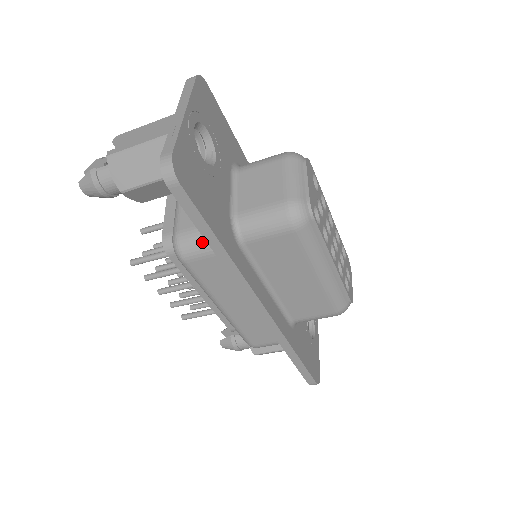
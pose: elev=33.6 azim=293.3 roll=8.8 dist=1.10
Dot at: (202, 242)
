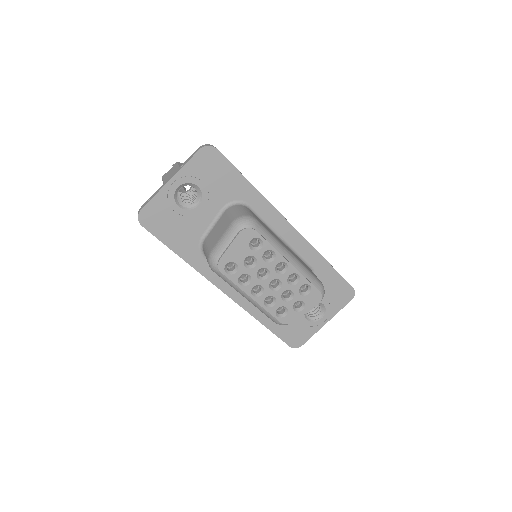
Dot at: occluded
